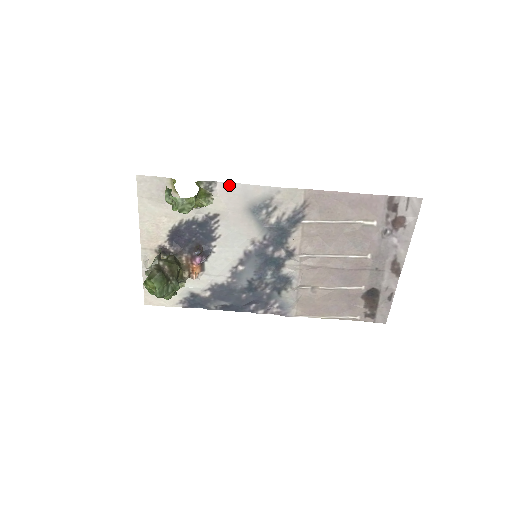
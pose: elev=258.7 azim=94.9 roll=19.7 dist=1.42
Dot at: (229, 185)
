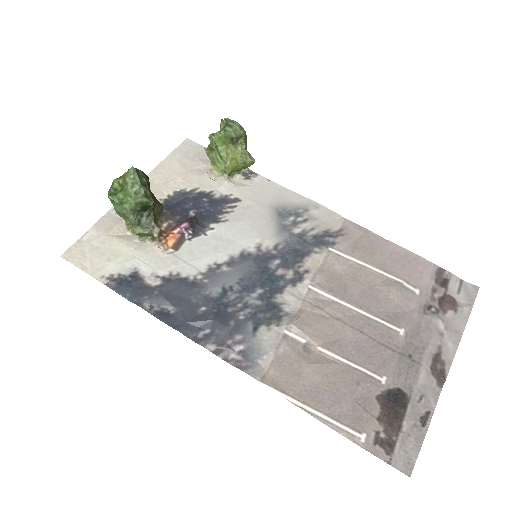
Dot at: (269, 182)
